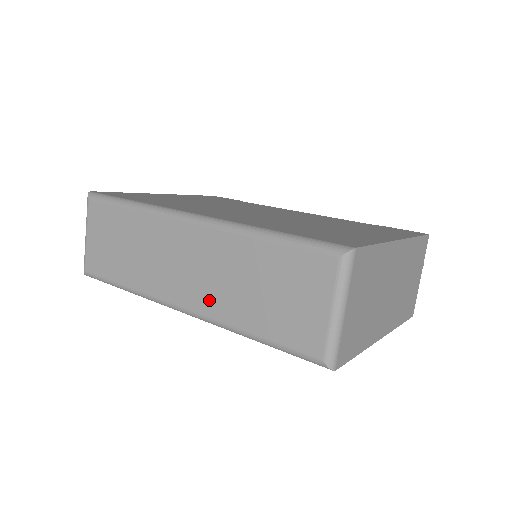
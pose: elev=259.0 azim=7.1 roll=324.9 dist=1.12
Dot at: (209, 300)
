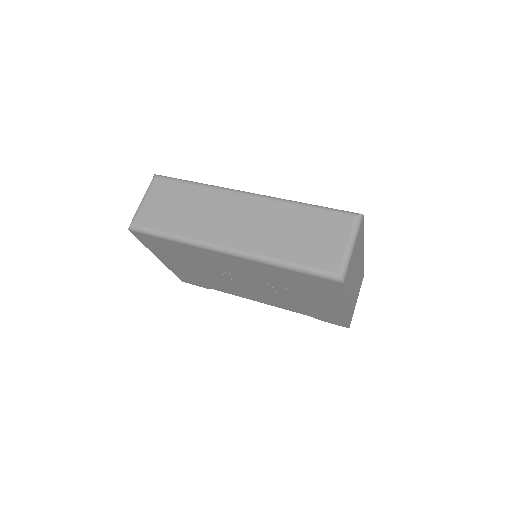
Dot at: (254, 241)
